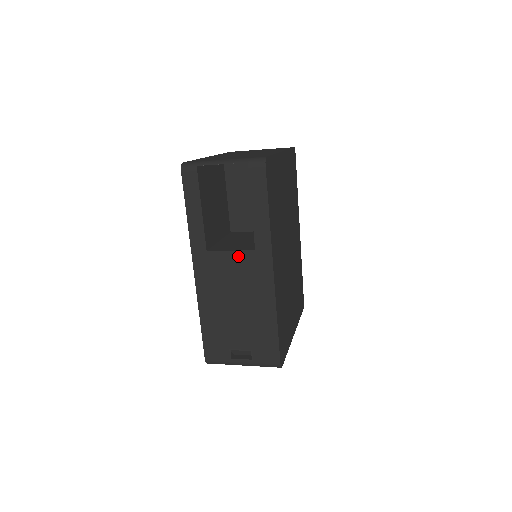
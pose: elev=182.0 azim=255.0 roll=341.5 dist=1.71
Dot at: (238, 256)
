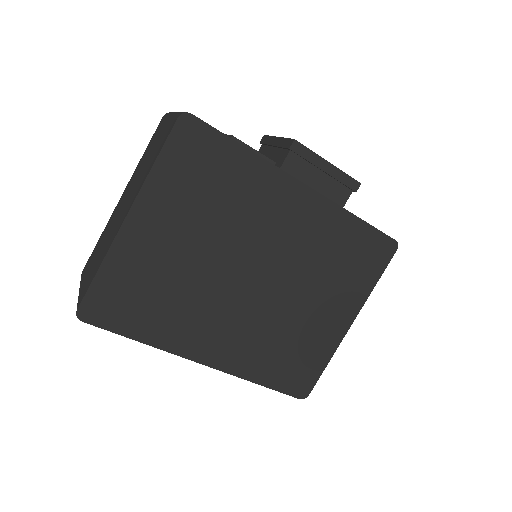
Dot at: occluded
